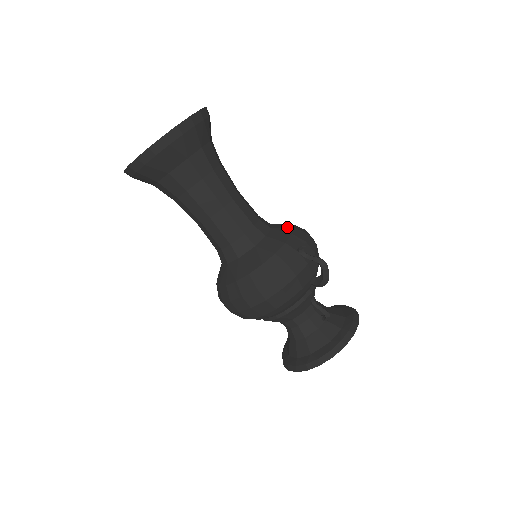
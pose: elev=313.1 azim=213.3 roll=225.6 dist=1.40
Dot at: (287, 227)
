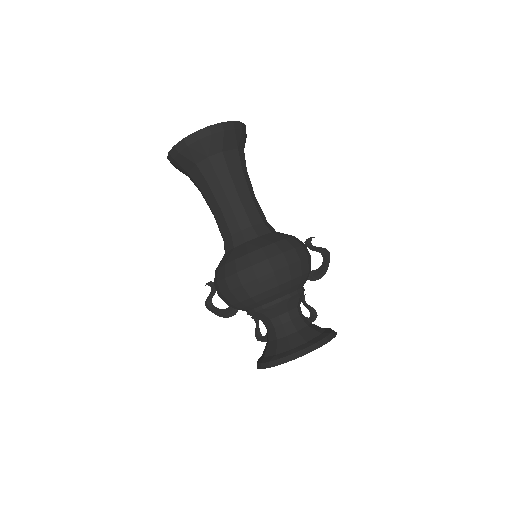
Dot at: occluded
